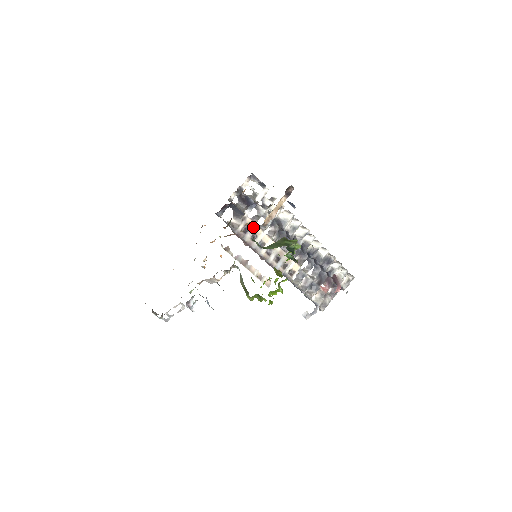
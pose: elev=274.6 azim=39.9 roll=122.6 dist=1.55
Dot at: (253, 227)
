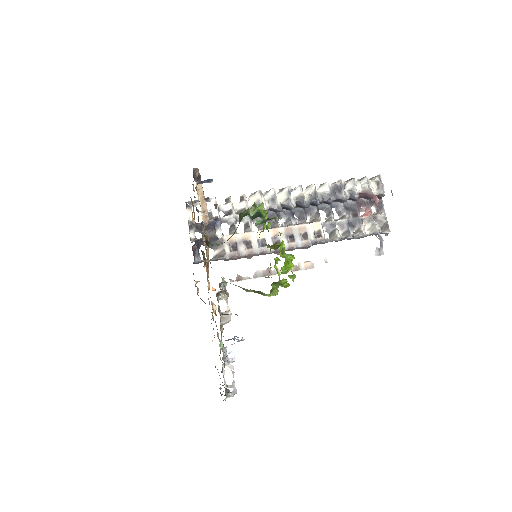
Dot at: (238, 238)
